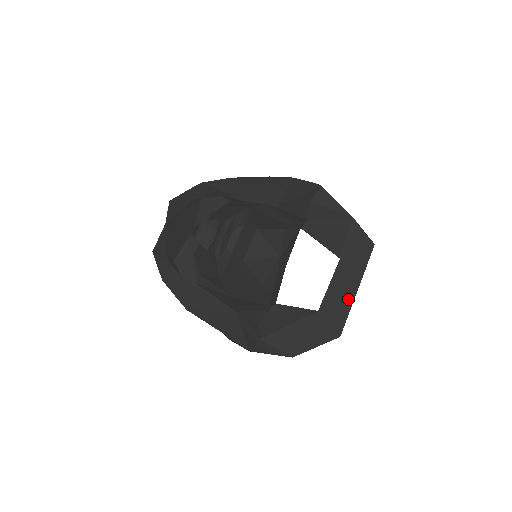
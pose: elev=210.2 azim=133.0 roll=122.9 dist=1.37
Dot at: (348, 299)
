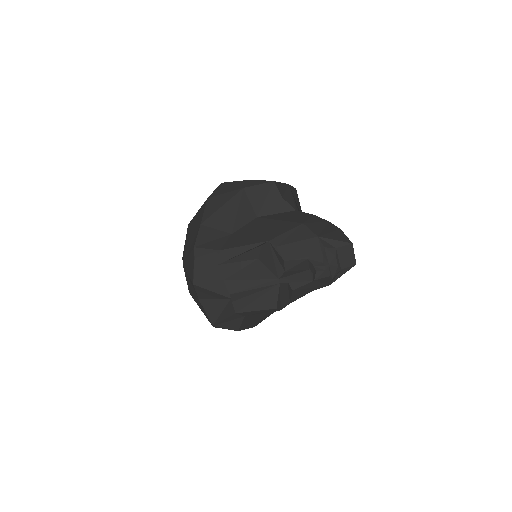
Dot at: occluded
